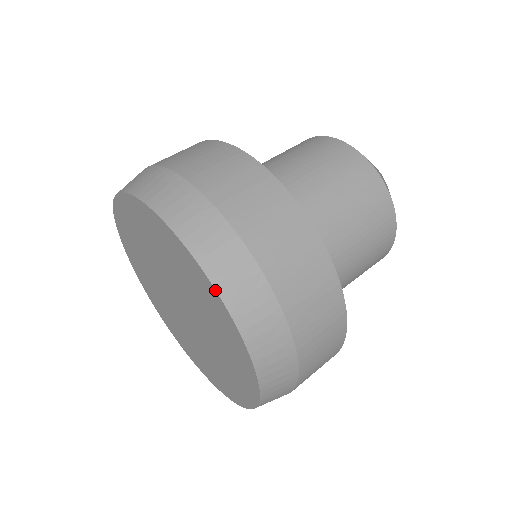
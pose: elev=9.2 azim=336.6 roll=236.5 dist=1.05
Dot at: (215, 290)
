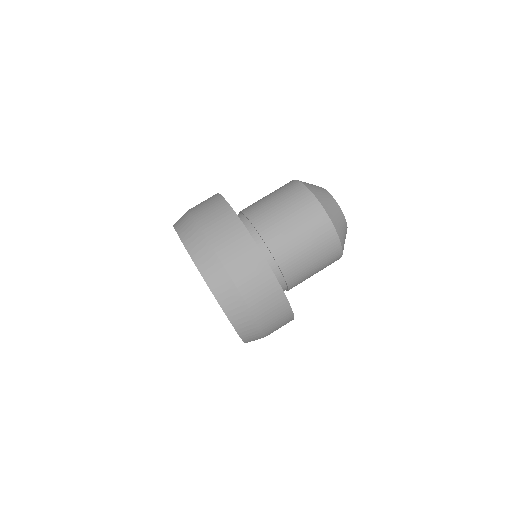
Dot at: (174, 228)
